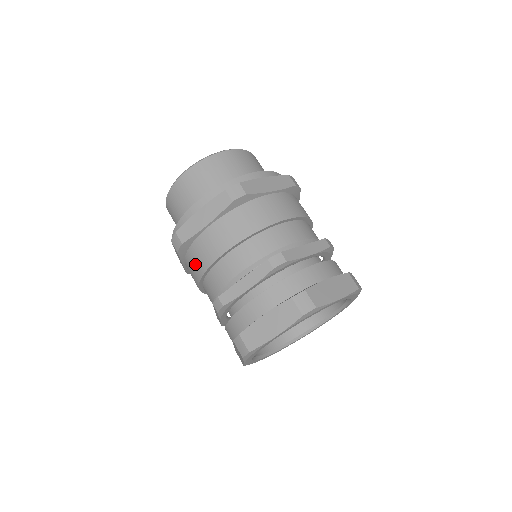
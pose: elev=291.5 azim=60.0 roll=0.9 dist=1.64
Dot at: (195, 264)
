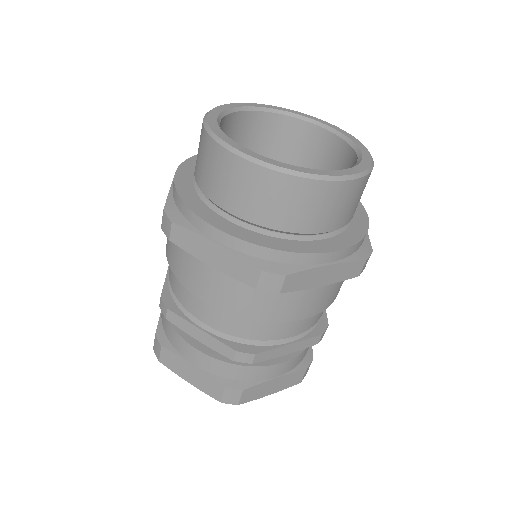
Dot at: (173, 252)
